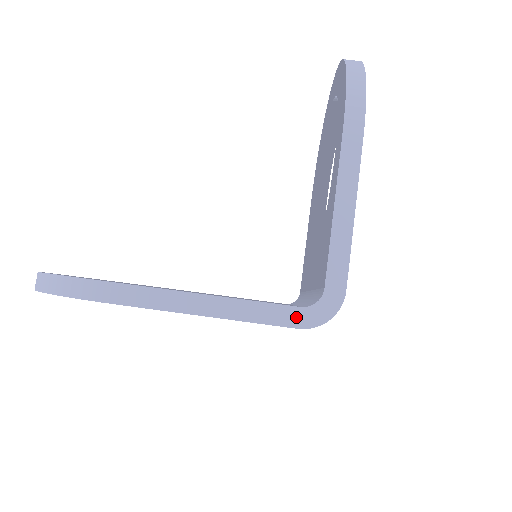
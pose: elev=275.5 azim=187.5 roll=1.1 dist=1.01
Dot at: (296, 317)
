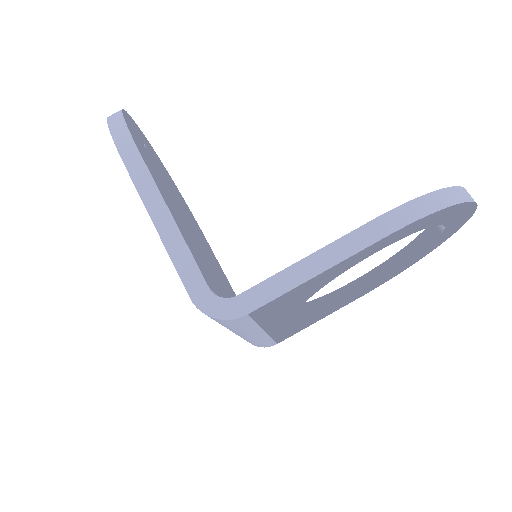
Dot at: (198, 290)
